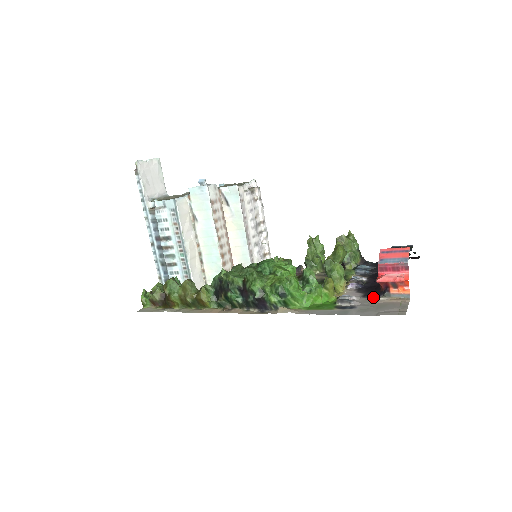
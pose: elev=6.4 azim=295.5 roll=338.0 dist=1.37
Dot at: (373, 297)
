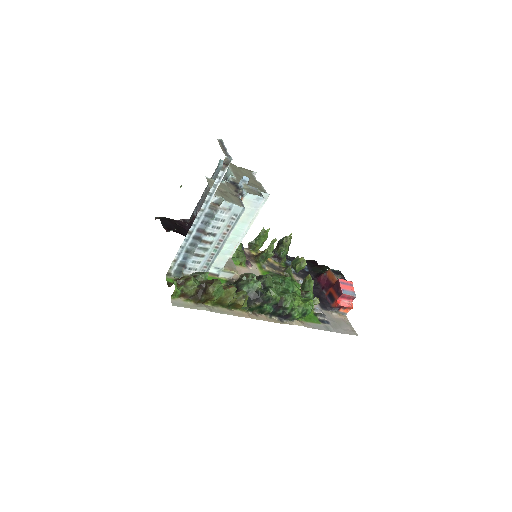
Dot at: (328, 310)
